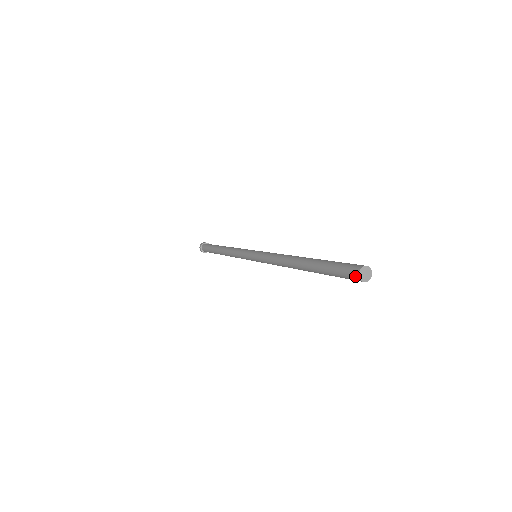
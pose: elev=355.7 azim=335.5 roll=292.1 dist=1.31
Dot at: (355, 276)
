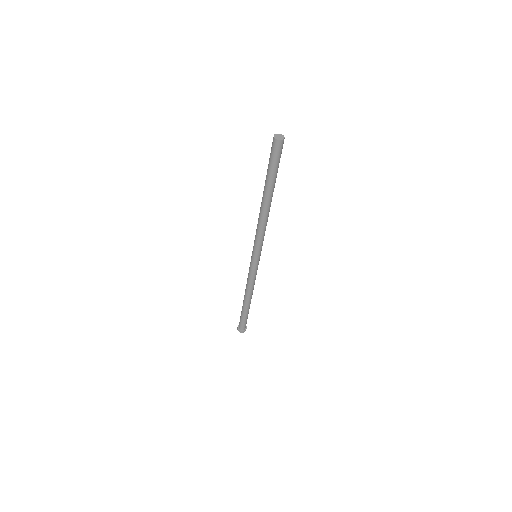
Dot at: (273, 141)
